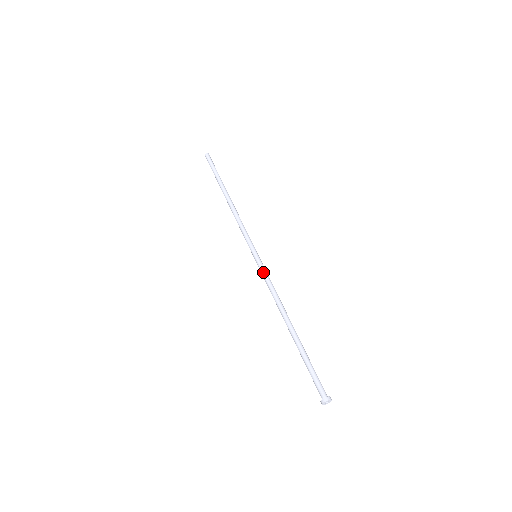
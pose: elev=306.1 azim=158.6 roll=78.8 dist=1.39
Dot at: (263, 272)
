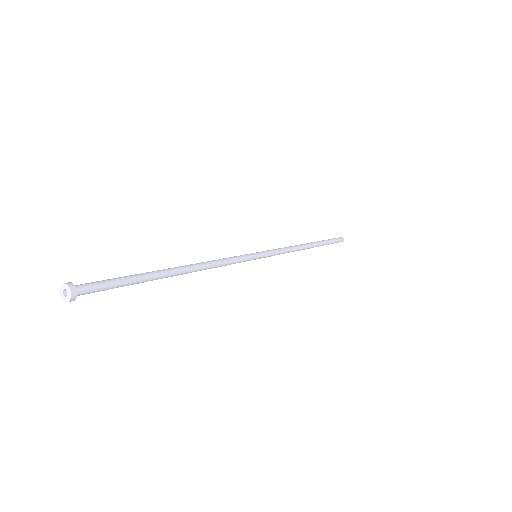
Dot at: (237, 256)
